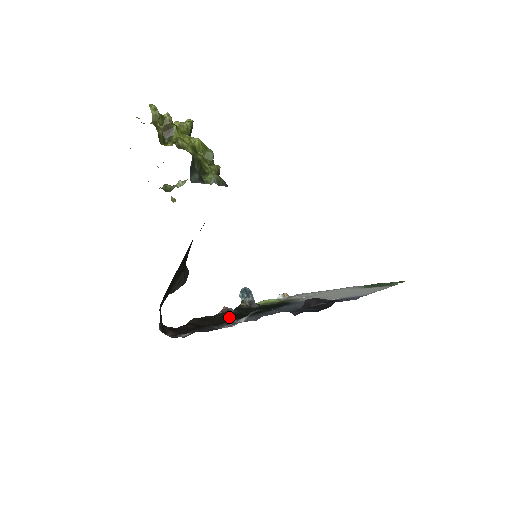
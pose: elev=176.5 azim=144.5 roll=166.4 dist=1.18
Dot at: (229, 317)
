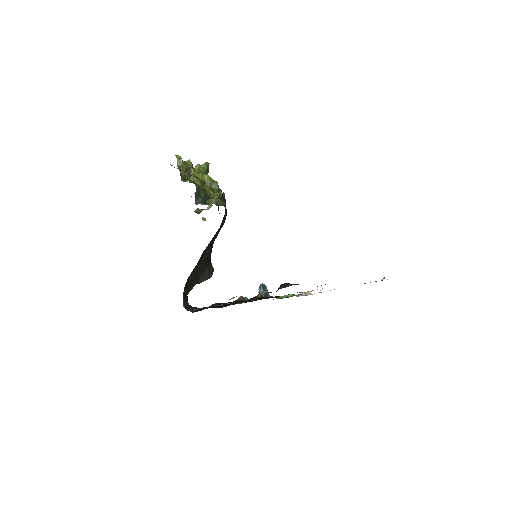
Dot at: (240, 302)
